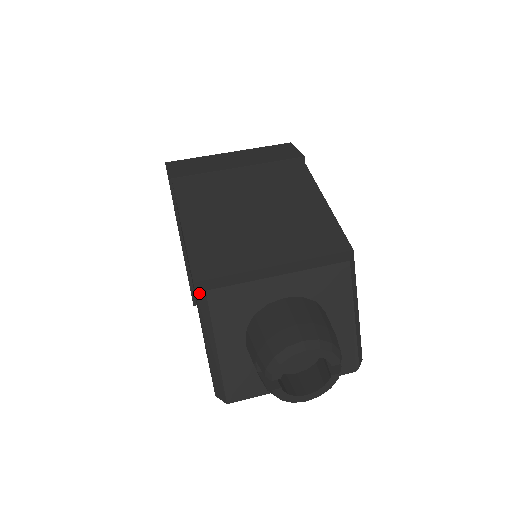
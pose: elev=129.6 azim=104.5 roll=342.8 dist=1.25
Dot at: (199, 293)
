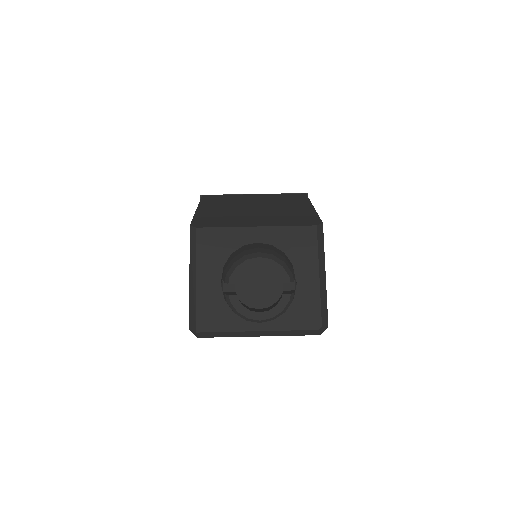
Dot at: (192, 232)
